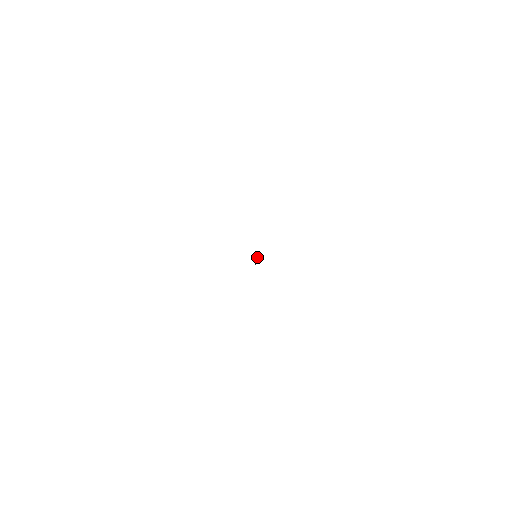
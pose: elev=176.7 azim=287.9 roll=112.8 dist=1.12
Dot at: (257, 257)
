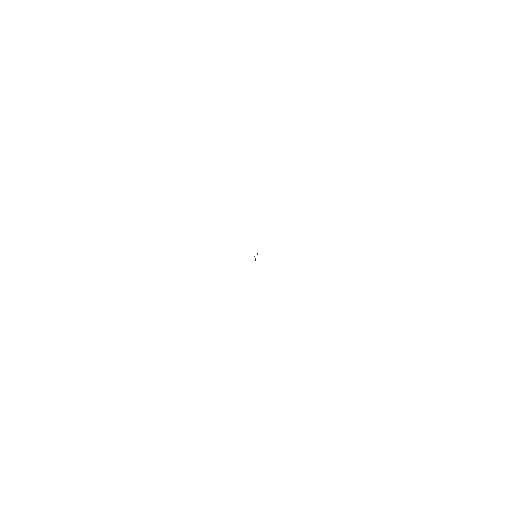
Dot at: occluded
